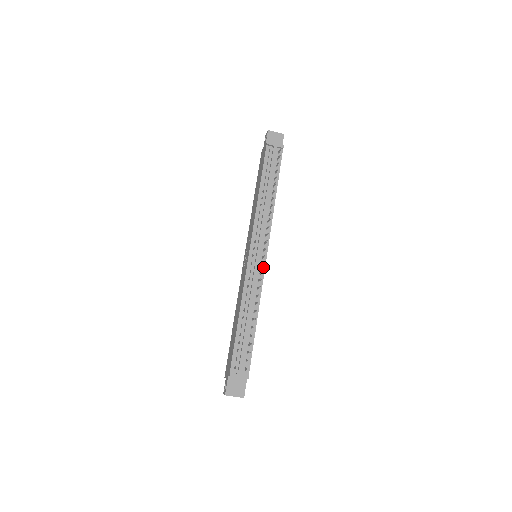
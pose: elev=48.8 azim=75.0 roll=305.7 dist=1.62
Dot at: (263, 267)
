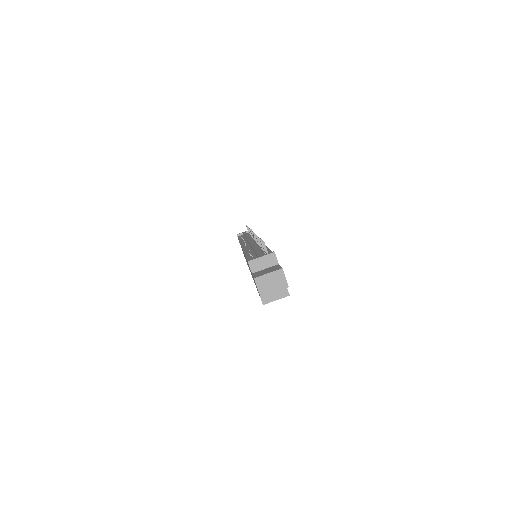
Dot at: occluded
